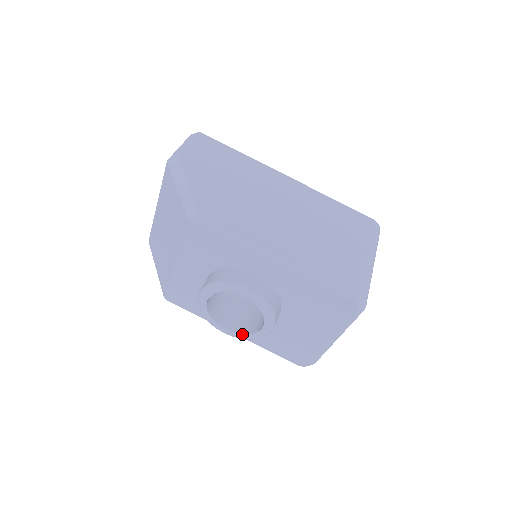
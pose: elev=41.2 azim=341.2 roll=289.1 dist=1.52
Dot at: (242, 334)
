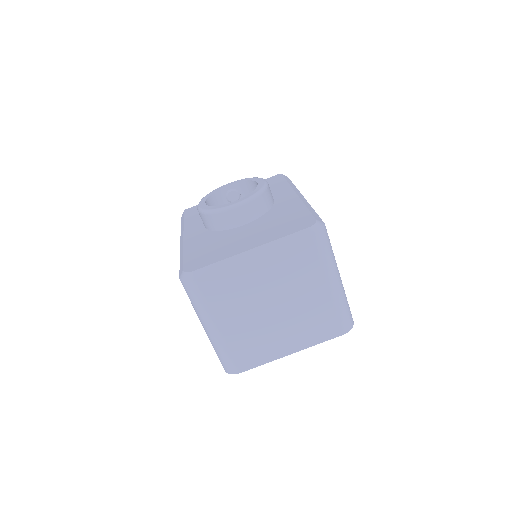
Dot at: (210, 206)
